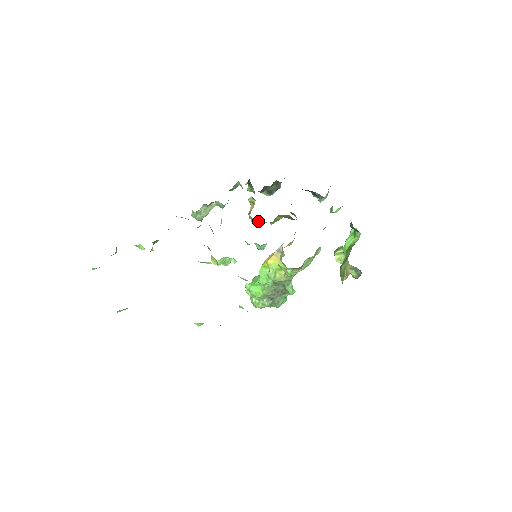
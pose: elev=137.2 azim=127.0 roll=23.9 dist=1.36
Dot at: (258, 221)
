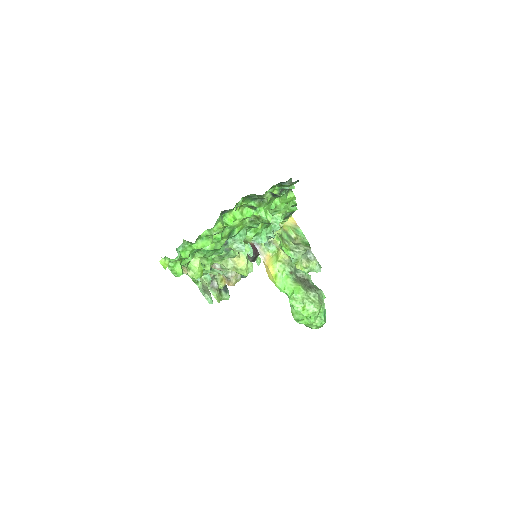
Dot at: occluded
